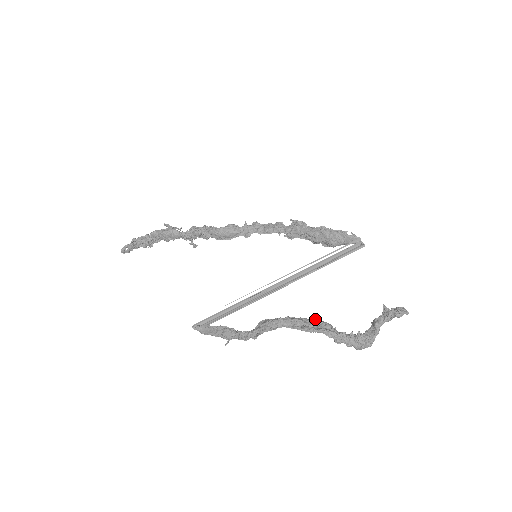
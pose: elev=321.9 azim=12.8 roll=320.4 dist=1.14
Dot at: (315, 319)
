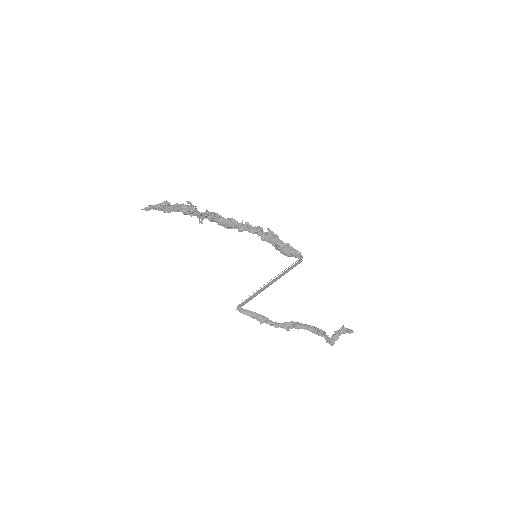
Dot at: (321, 329)
